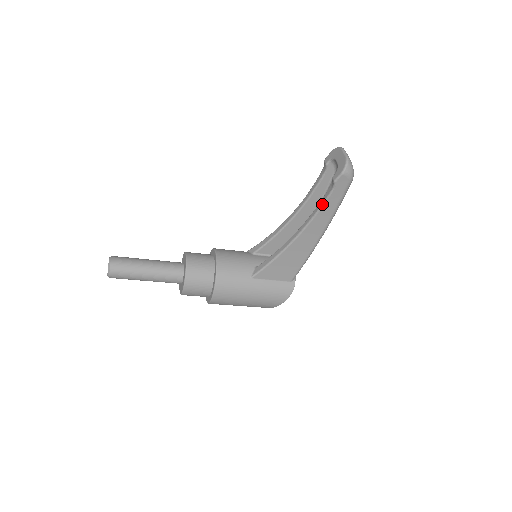
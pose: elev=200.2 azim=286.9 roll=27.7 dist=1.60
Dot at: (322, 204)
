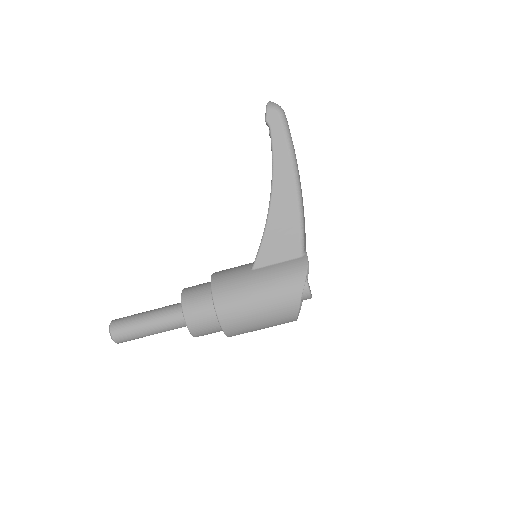
Dot at: (271, 149)
